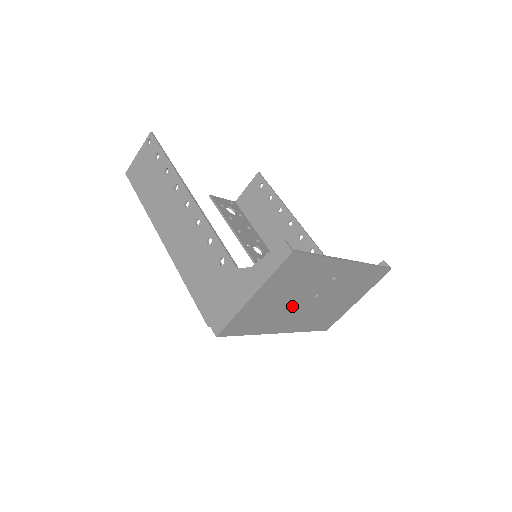
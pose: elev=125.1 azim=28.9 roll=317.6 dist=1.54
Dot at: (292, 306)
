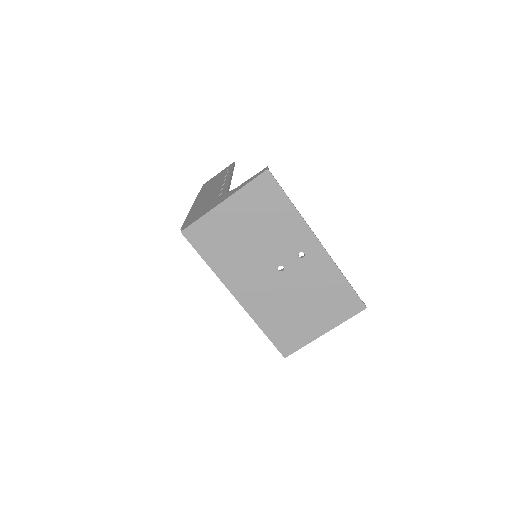
Dot at: (255, 260)
